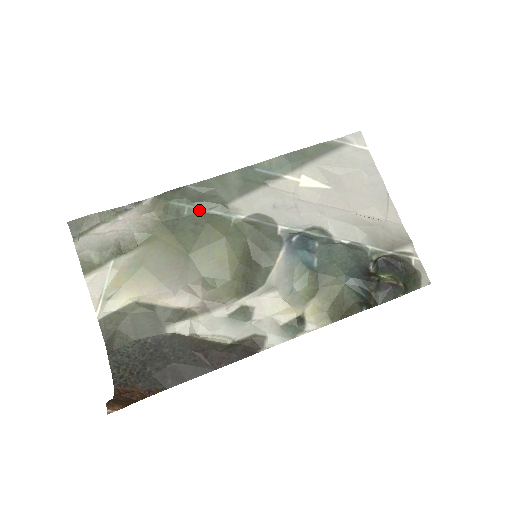
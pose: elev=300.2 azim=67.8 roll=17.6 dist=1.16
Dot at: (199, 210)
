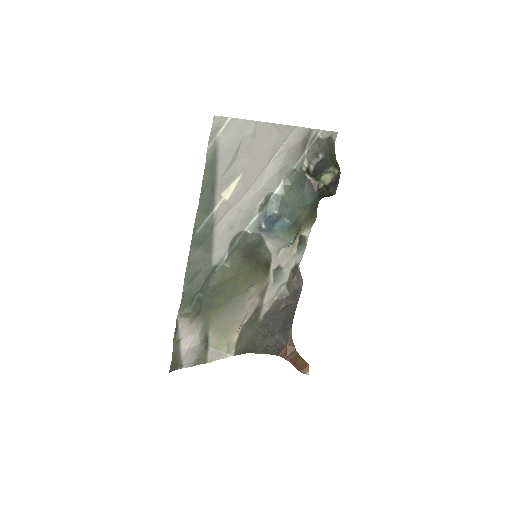
Dot at: (206, 286)
